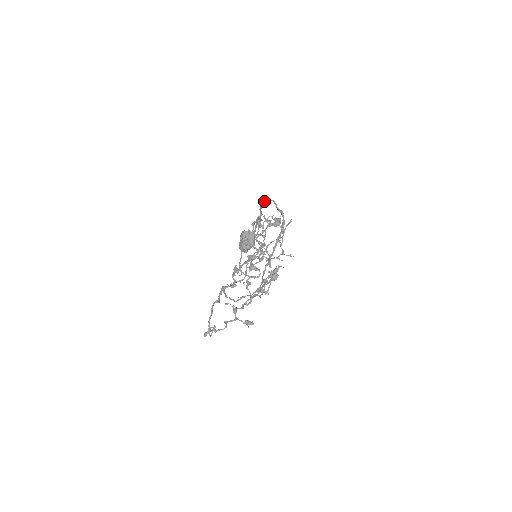
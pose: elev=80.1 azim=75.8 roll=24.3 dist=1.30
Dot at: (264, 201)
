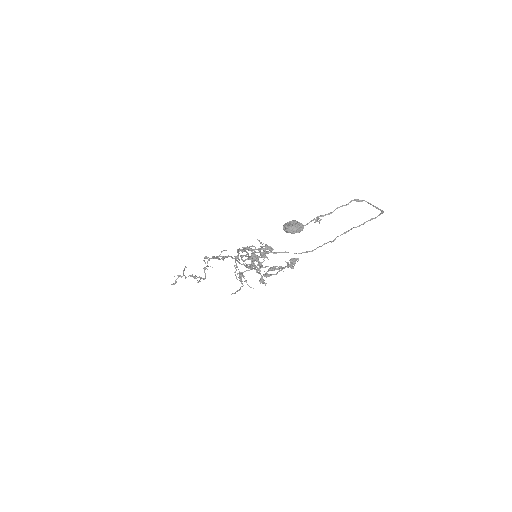
Dot at: (359, 200)
